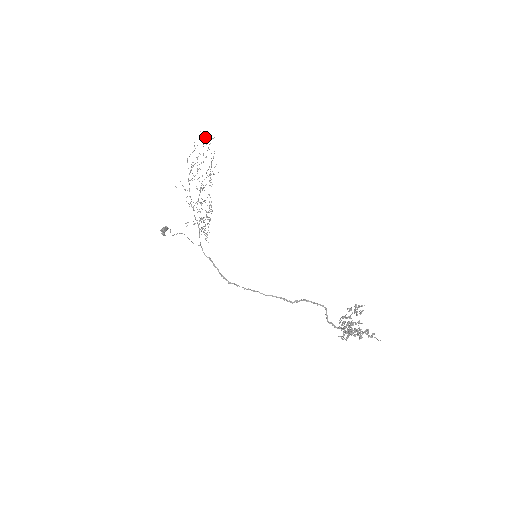
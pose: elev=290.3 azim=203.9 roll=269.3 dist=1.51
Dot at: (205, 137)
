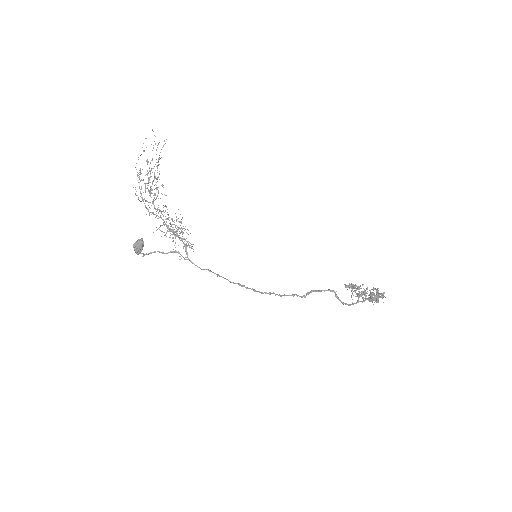
Dot at: occluded
